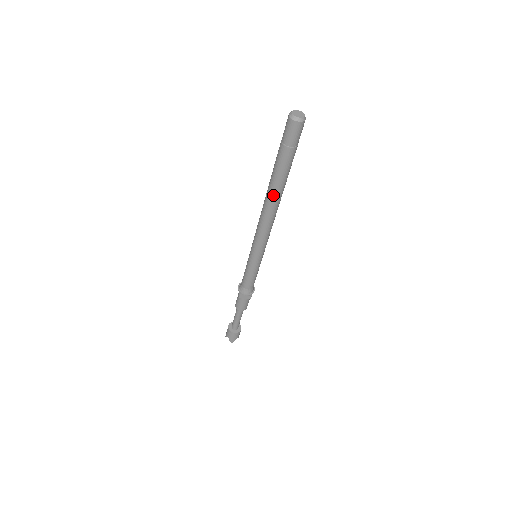
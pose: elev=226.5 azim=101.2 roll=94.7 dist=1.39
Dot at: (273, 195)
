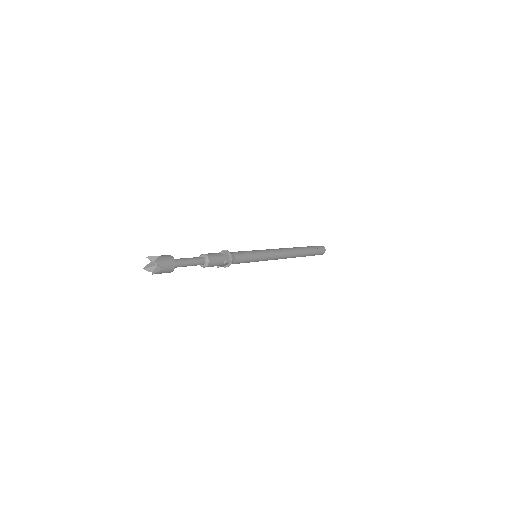
Dot at: (298, 249)
